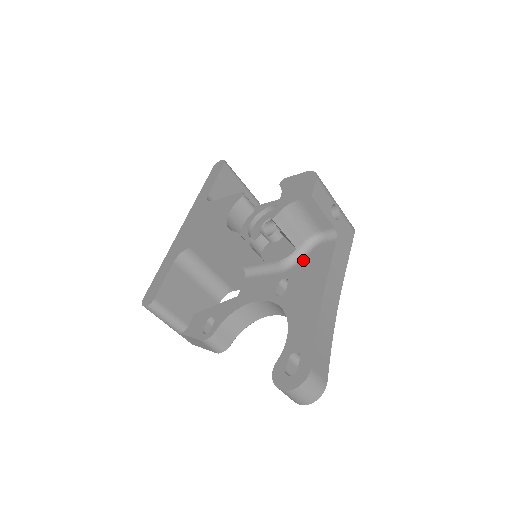
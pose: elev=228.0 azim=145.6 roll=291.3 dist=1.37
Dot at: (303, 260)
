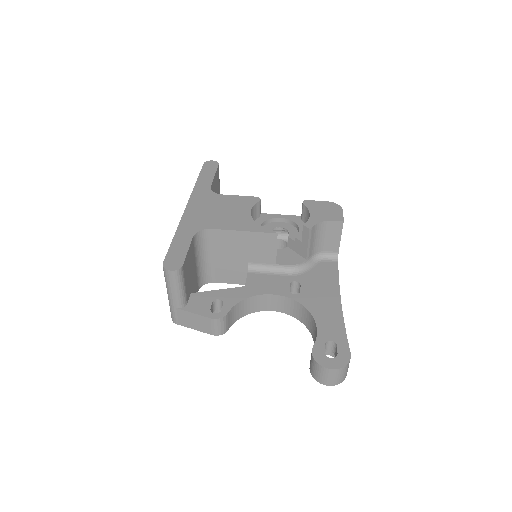
Dot at: (310, 270)
